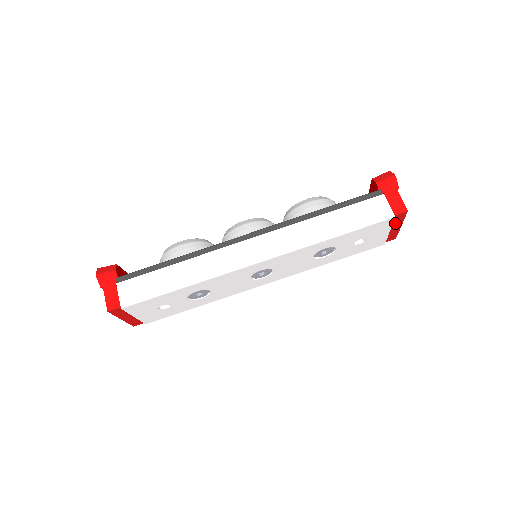
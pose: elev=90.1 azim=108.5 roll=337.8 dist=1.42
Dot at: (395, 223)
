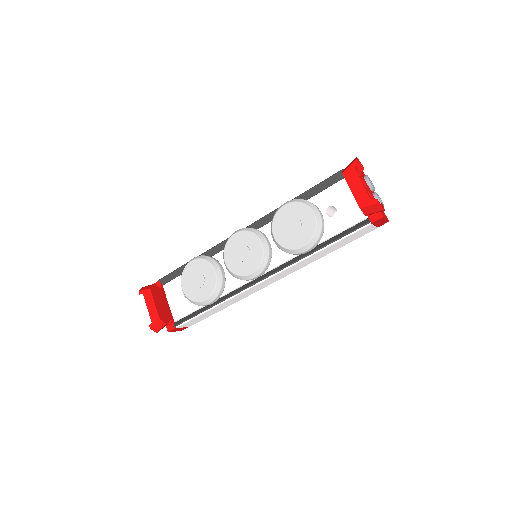
Dot at: occluded
